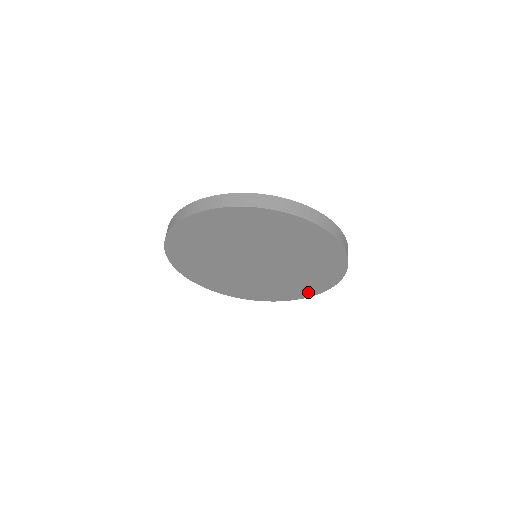
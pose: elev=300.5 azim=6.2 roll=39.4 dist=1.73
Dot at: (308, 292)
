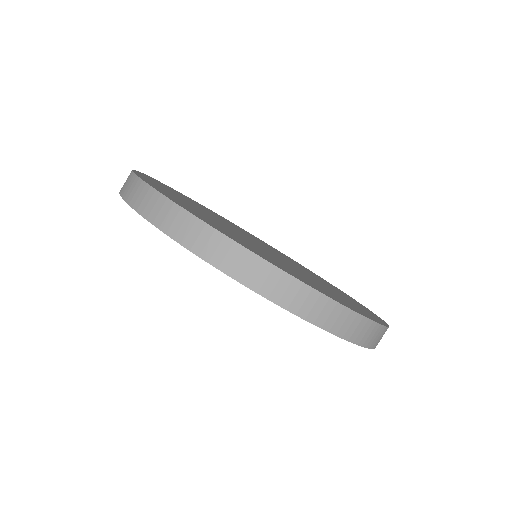
Dot at: occluded
